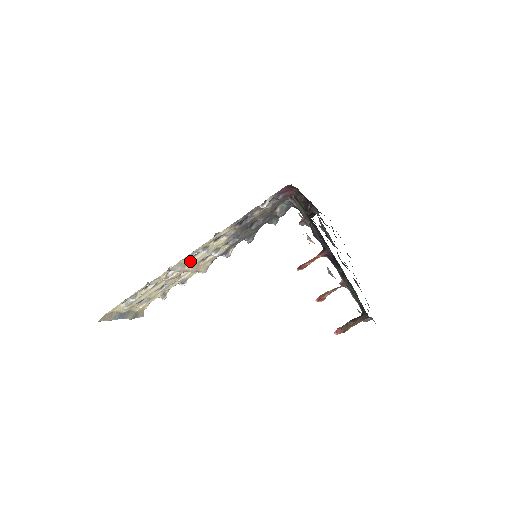
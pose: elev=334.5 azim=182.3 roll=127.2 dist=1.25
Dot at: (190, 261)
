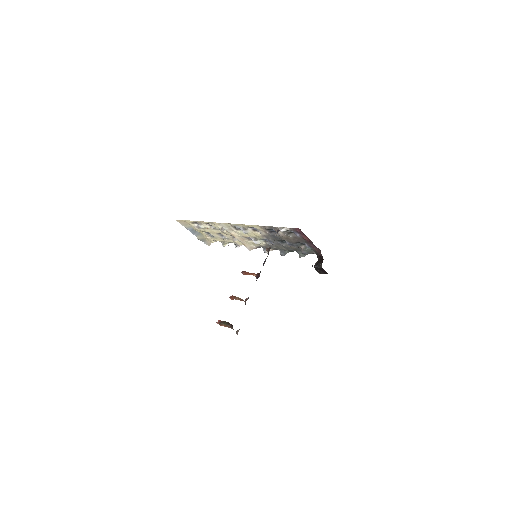
Dot at: (236, 230)
